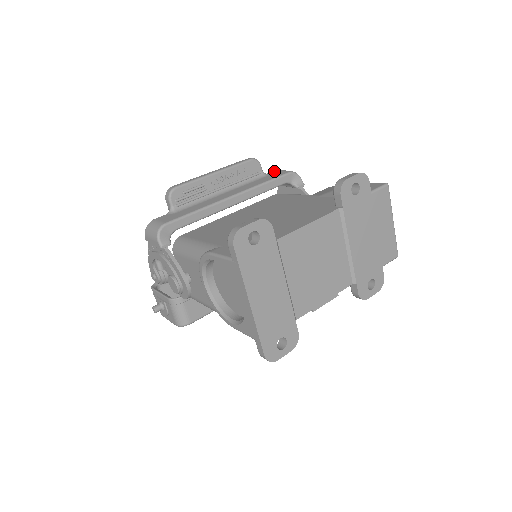
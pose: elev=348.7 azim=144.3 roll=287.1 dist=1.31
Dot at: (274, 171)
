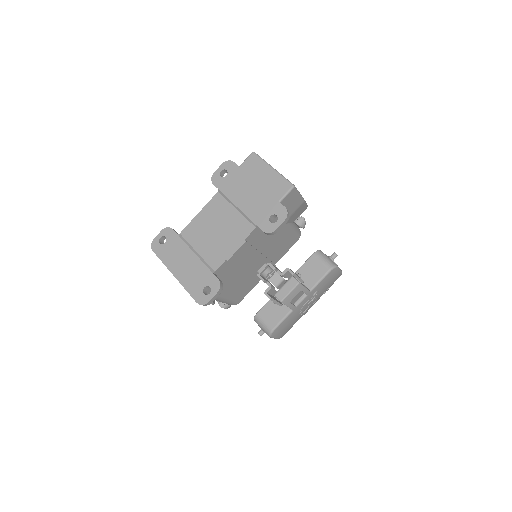
Dot at: occluded
